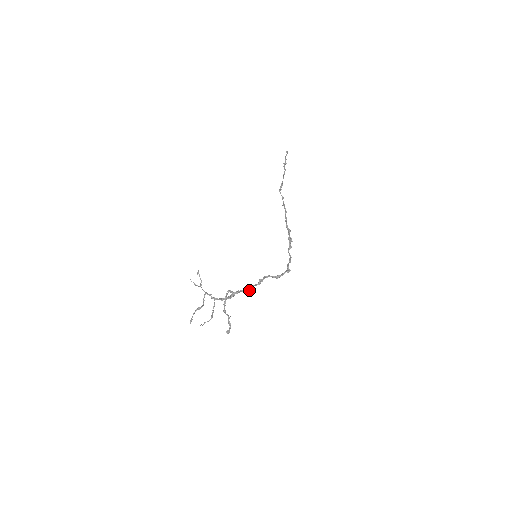
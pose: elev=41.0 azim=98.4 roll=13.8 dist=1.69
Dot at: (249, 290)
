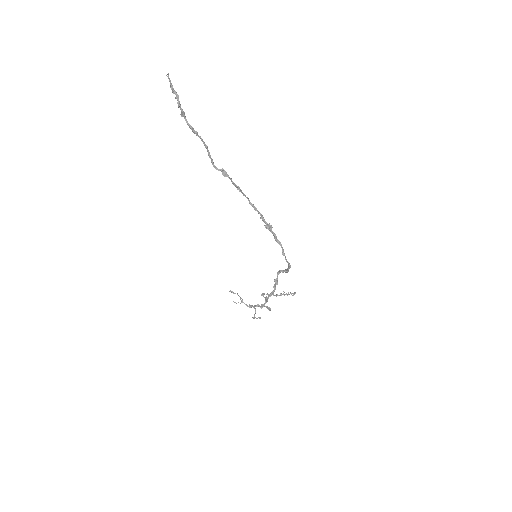
Dot at: (274, 291)
